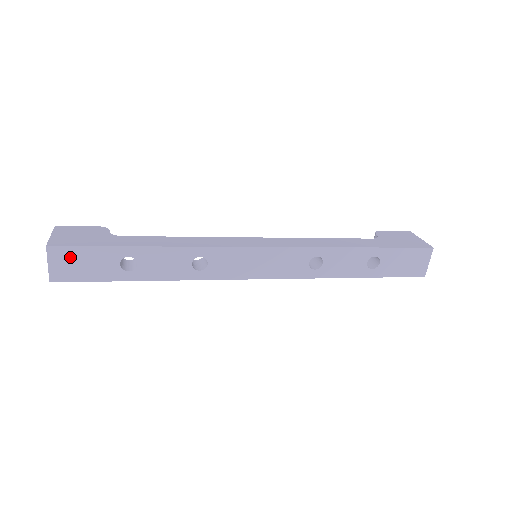
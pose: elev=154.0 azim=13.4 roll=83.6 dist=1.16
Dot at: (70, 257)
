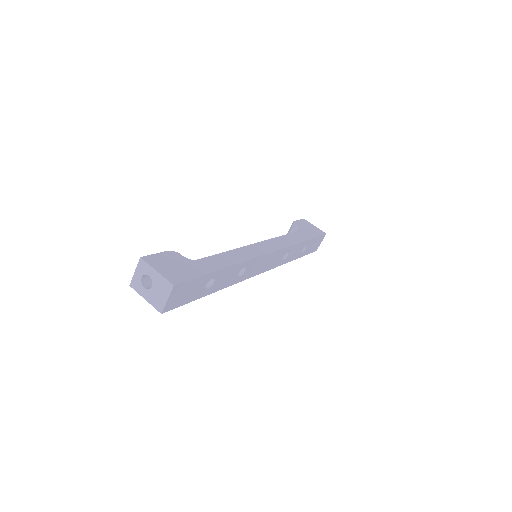
Dot at: (182, 290)
